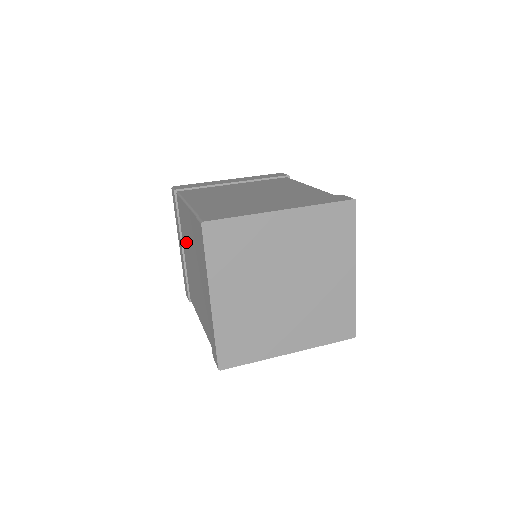
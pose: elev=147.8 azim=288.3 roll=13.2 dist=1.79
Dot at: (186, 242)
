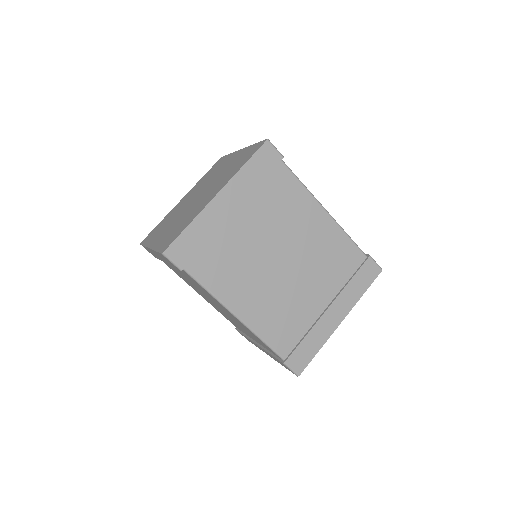
Dot at: occluded
